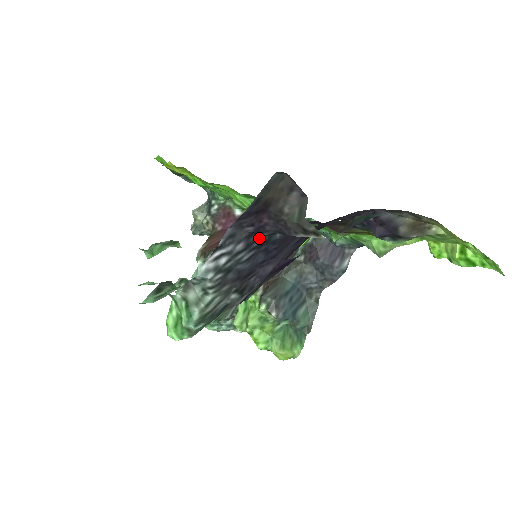
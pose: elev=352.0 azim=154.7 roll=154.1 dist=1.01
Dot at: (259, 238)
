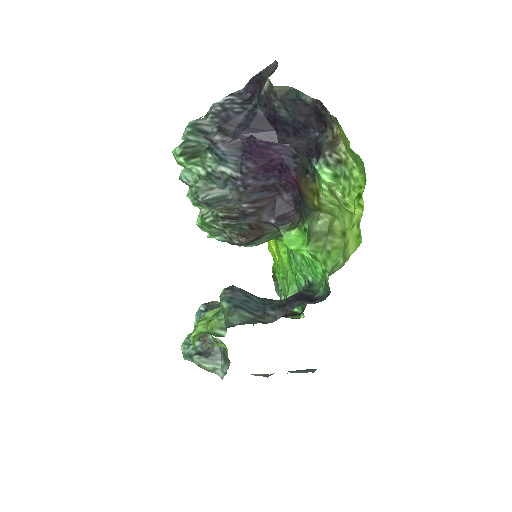
Dot at: (250, 104)
